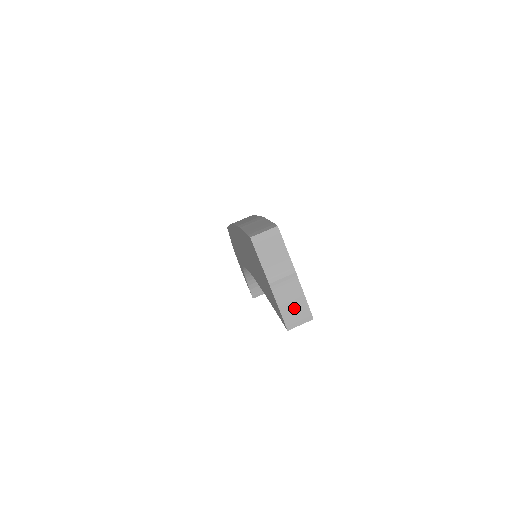
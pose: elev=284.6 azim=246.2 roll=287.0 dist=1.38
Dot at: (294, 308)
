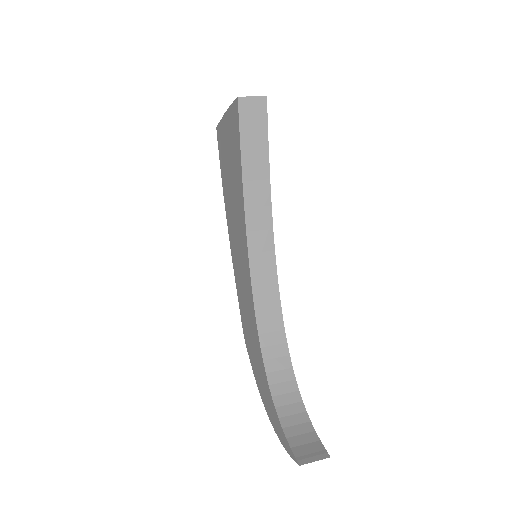
Dot at: occluded
